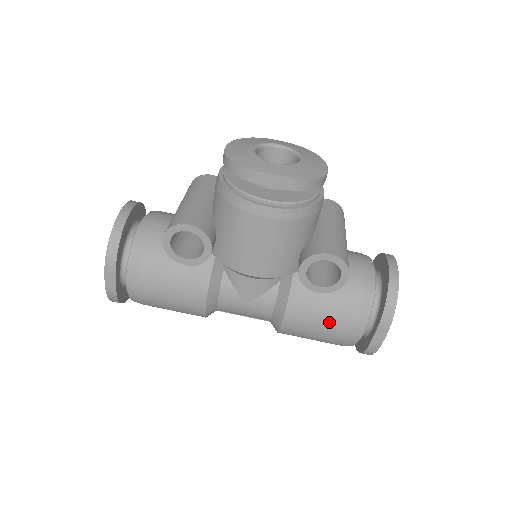
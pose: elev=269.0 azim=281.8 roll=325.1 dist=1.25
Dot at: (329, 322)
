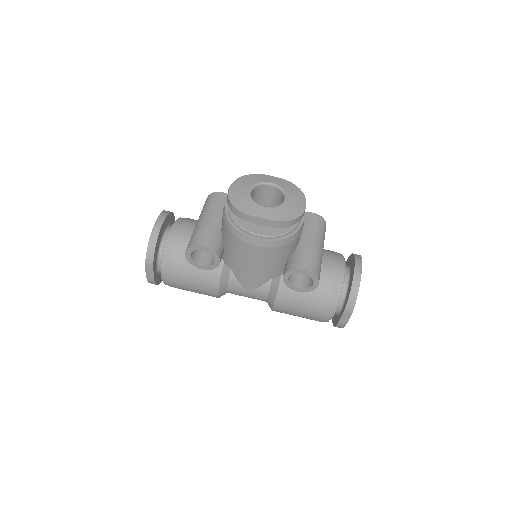
Dot at: (307, 309)
